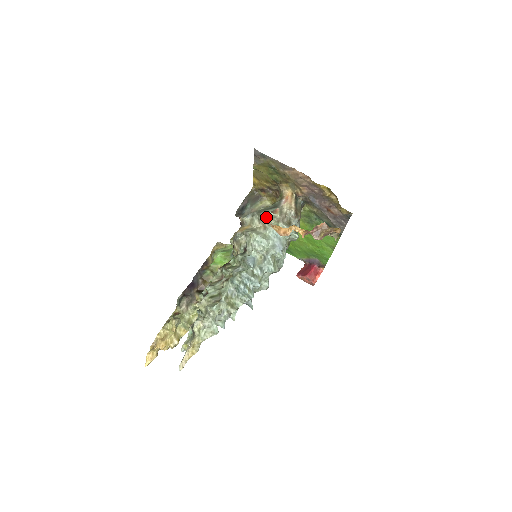
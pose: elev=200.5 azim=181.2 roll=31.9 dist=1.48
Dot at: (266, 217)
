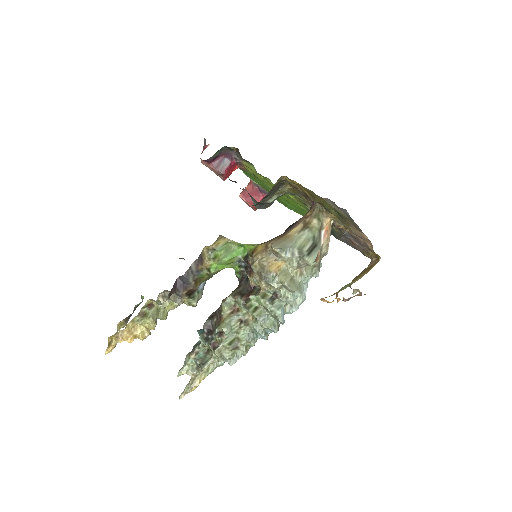
Dot at: (308, 264)
